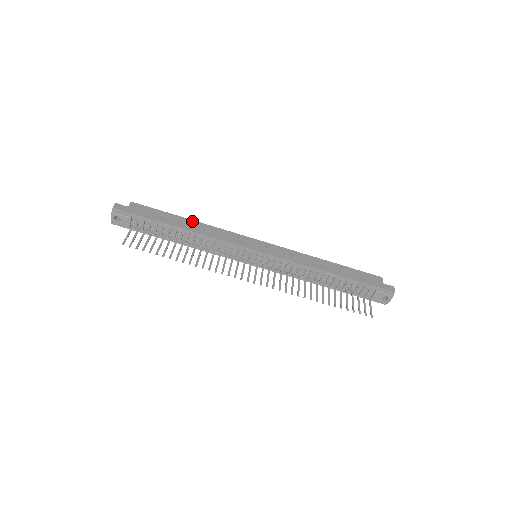
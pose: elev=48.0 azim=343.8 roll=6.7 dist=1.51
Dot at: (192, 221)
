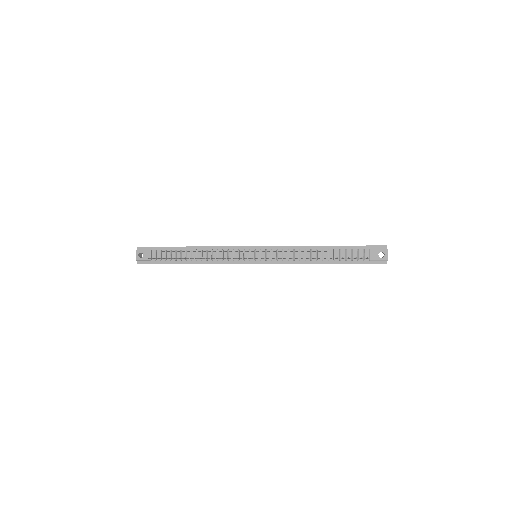
Dot at: occluded
